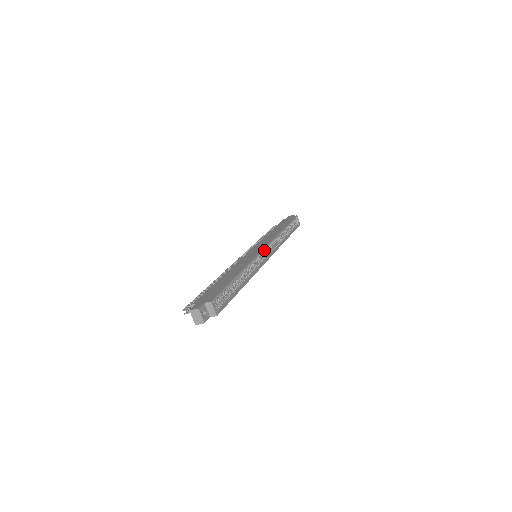
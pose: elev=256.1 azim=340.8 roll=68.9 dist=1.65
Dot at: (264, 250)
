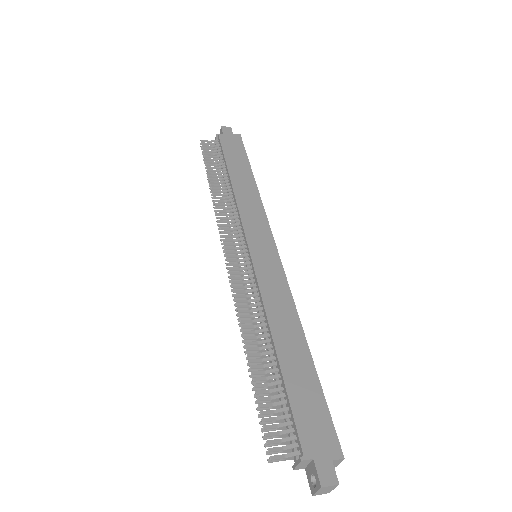
Dot at: (274, 252)
